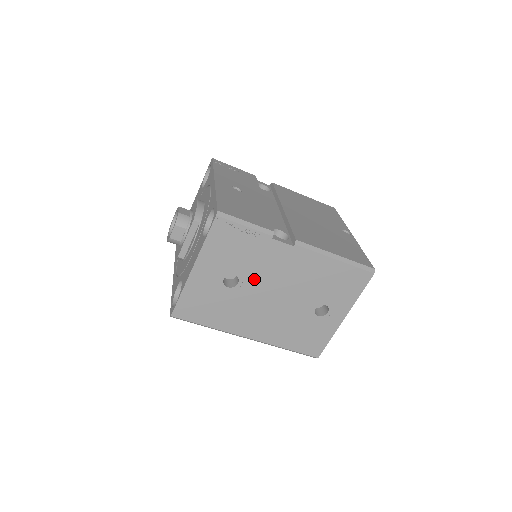
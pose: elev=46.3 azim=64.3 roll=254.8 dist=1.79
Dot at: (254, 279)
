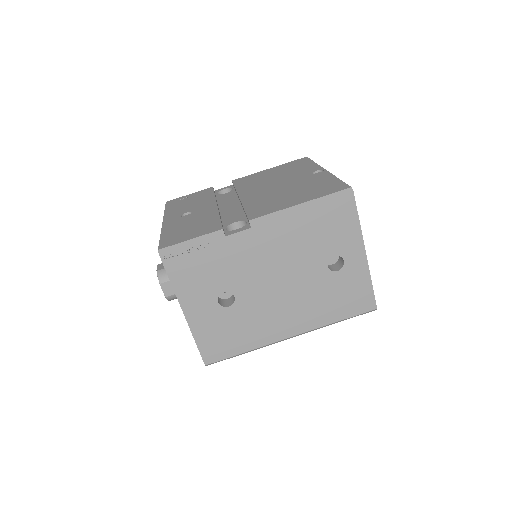
Dot at: (245, 283)
